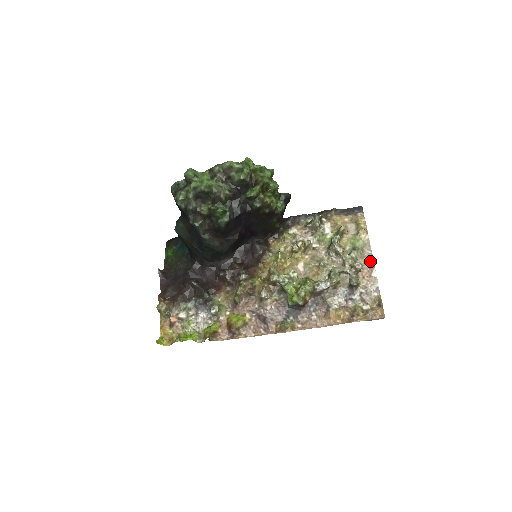
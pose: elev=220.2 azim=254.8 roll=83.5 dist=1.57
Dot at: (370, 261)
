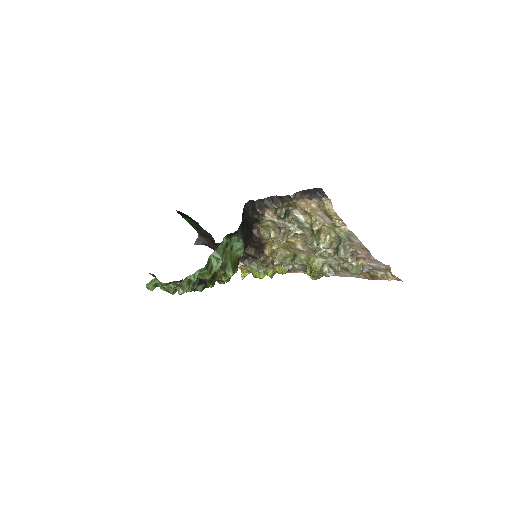
Dot at: (363, 249)
